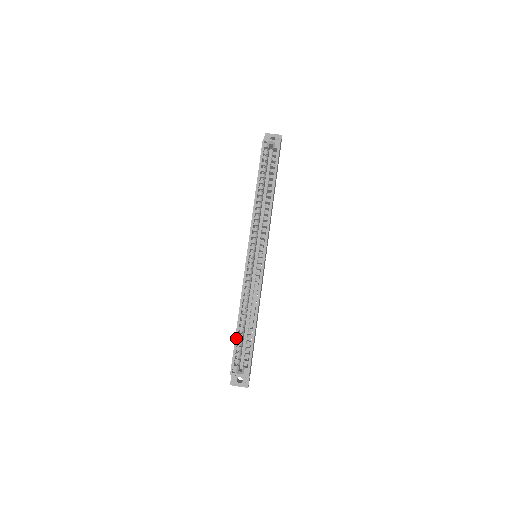
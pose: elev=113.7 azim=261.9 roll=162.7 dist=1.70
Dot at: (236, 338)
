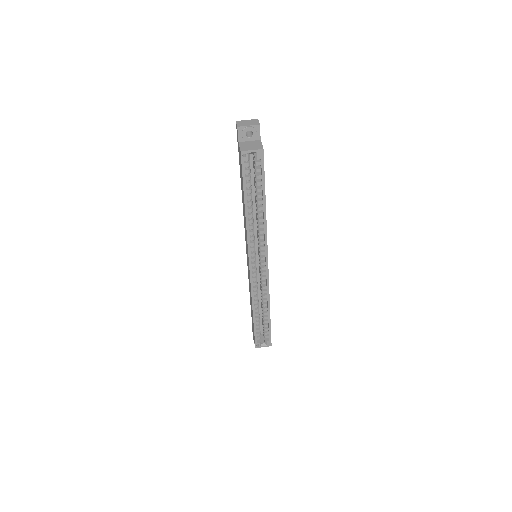
Dot at: (255, 327)
